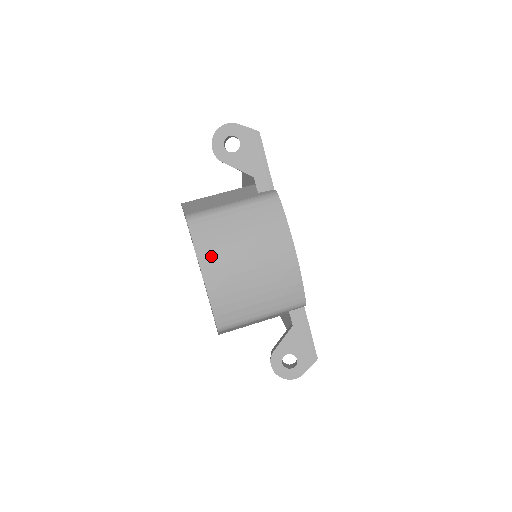
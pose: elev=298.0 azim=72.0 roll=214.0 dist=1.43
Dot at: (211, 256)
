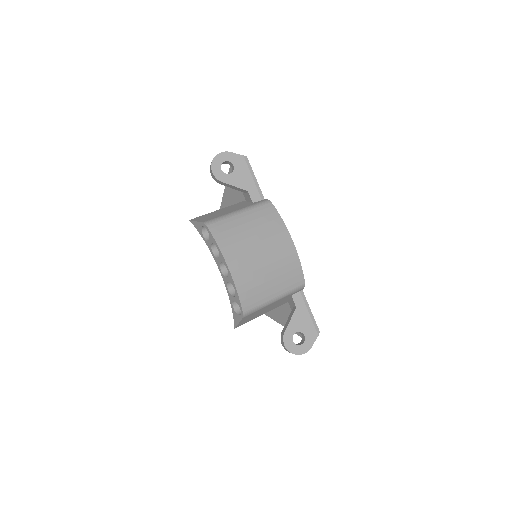
Dot at: (232, 250)
